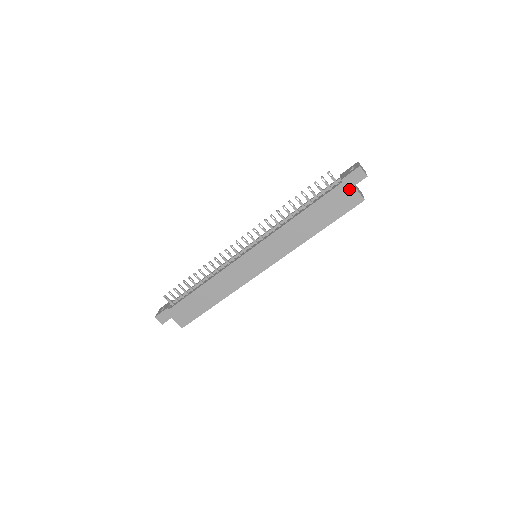
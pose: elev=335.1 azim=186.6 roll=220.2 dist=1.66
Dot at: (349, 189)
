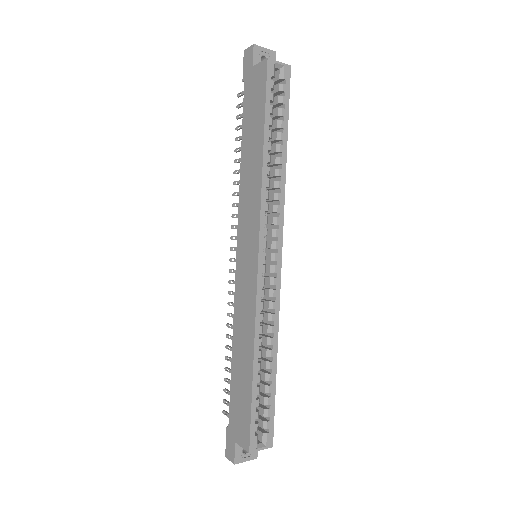
Dot at: (252, 75)
